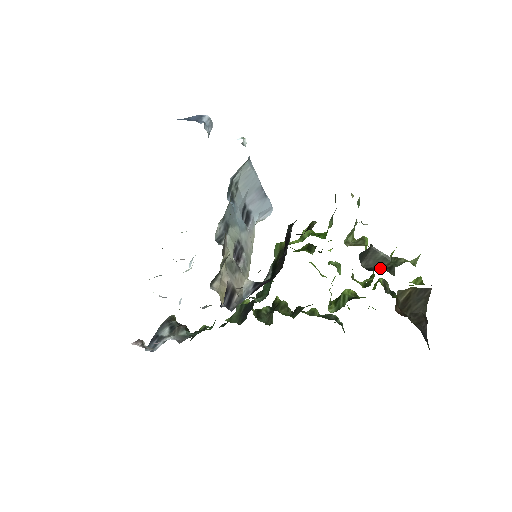
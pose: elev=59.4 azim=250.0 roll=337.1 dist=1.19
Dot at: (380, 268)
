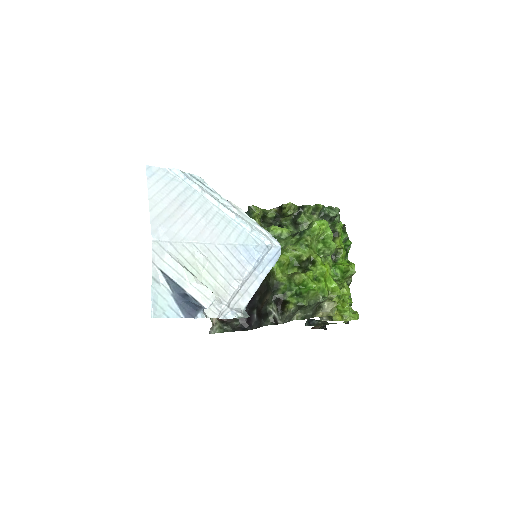
Dot at: (319, 322)
